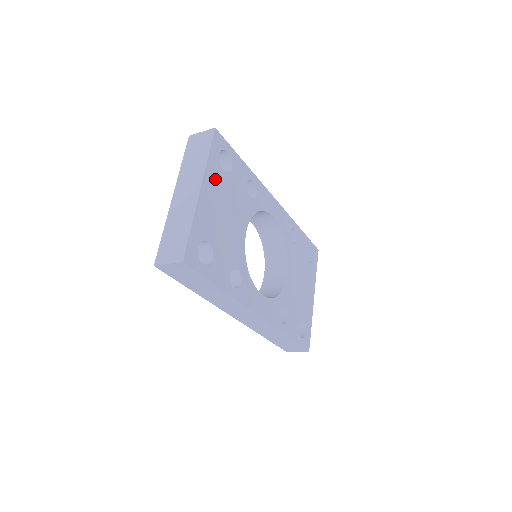
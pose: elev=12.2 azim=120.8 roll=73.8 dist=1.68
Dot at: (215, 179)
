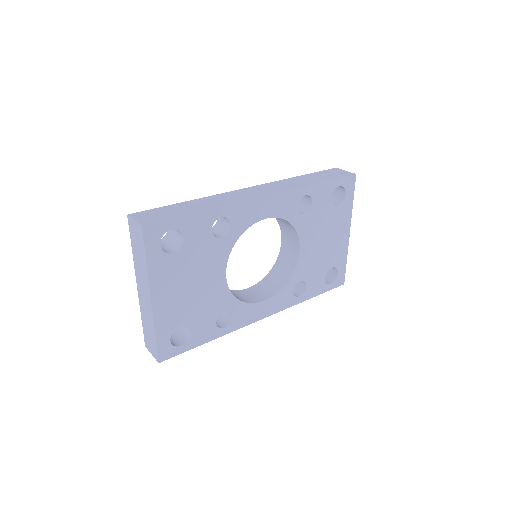
Dot at: (165, 273)
